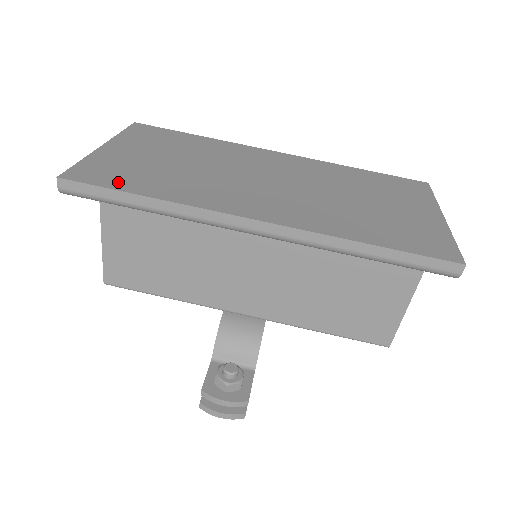
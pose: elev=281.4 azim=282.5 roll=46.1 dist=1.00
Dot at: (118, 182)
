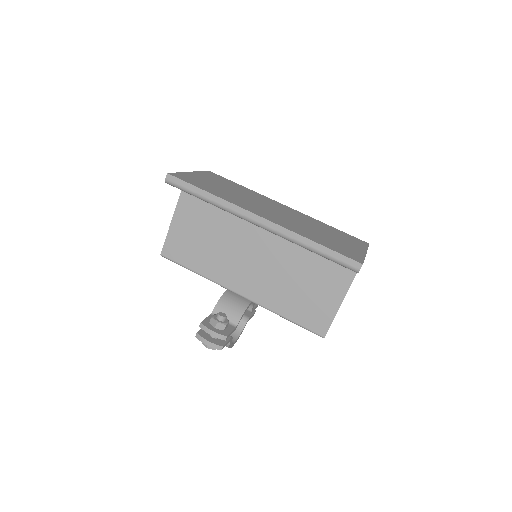
Dot at: (196, 184)
